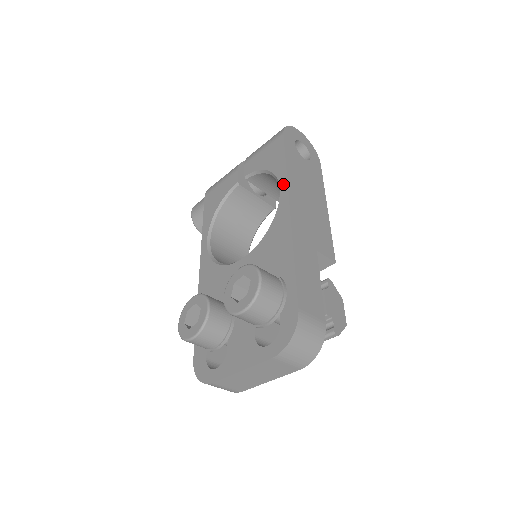
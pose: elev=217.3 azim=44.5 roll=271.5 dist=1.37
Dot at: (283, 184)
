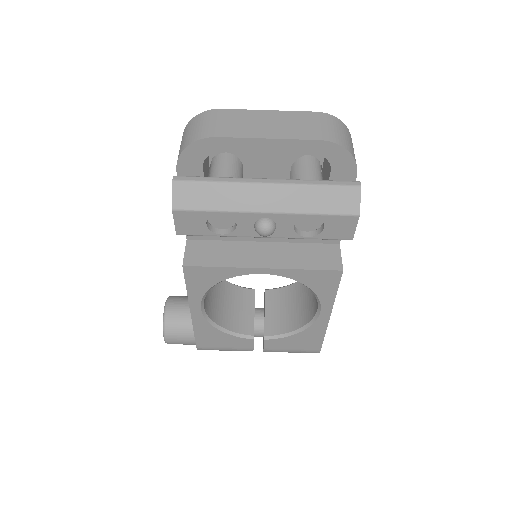
Dot at: occluded
